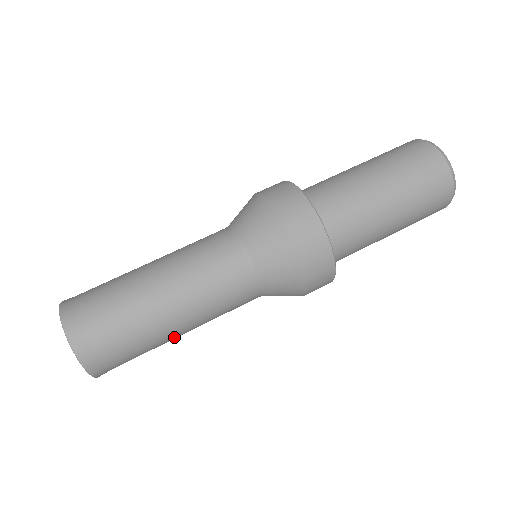
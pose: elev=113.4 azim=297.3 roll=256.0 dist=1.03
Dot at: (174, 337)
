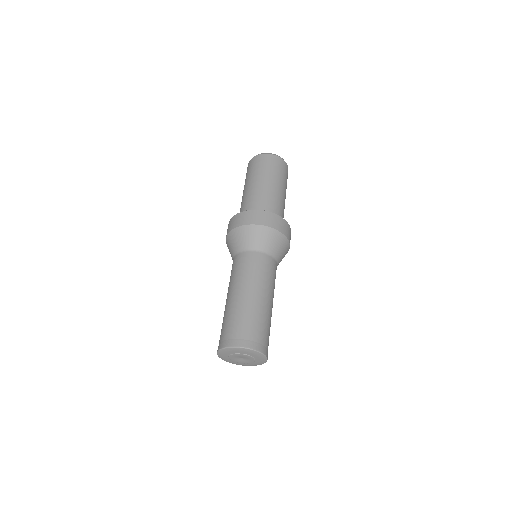
Dot at: occluded
